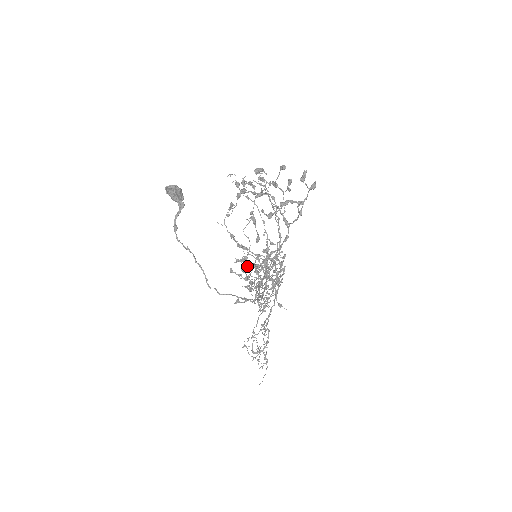
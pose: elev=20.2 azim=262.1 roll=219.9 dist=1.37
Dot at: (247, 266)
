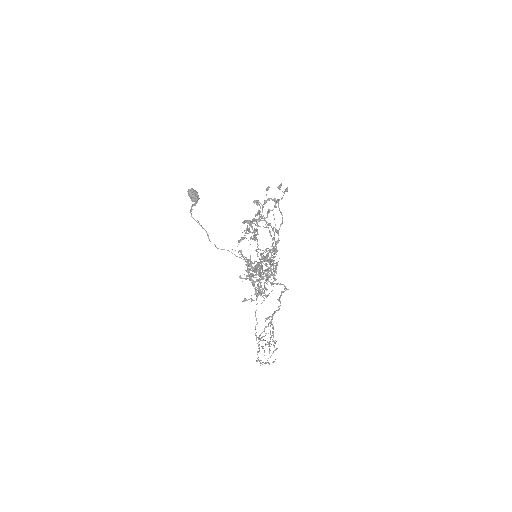
Dot at: occluded
